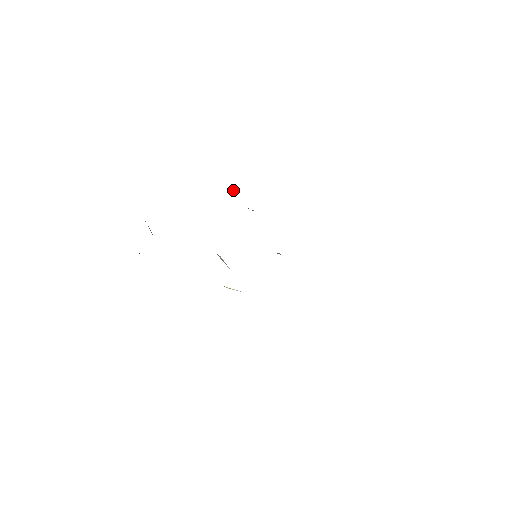
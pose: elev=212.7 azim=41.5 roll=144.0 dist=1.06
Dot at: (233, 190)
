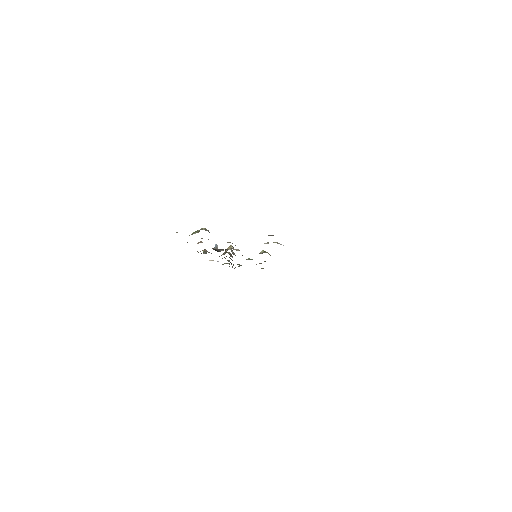
Dot at: (215, 247)
